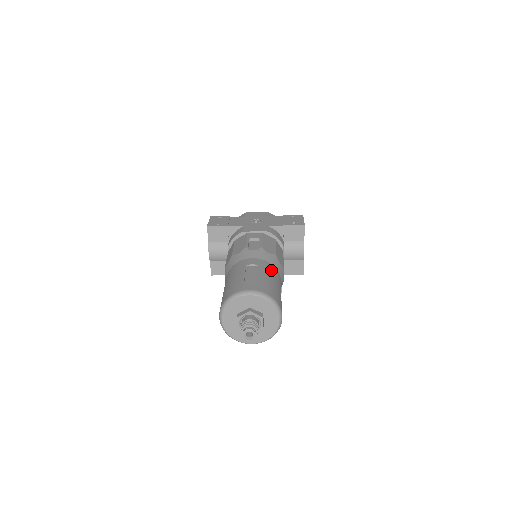
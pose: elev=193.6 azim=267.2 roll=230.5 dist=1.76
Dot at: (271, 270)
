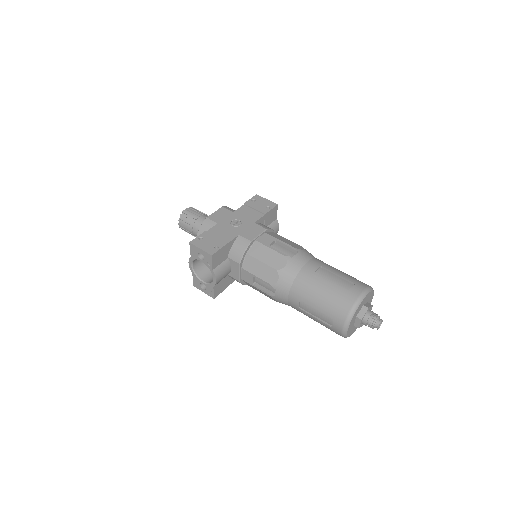
Dot at: (326, 264)
